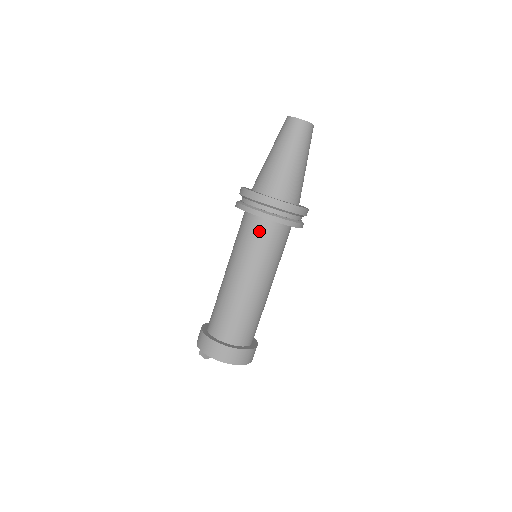
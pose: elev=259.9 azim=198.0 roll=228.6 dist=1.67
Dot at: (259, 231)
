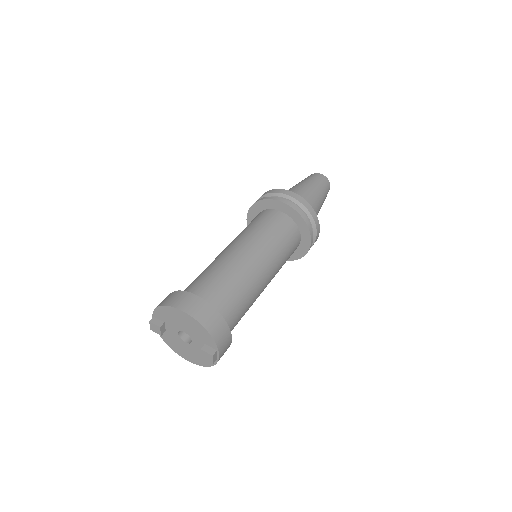
Dot at: occluded
